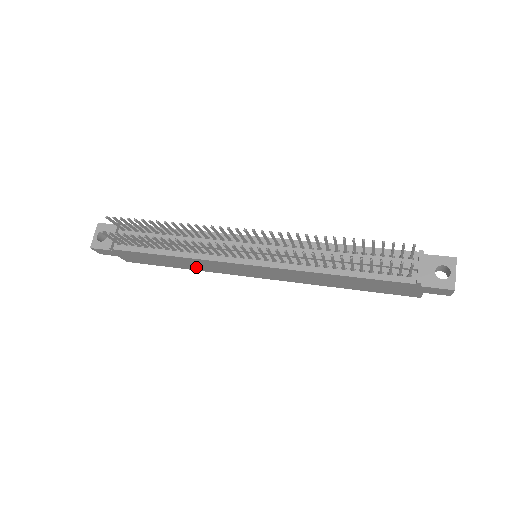
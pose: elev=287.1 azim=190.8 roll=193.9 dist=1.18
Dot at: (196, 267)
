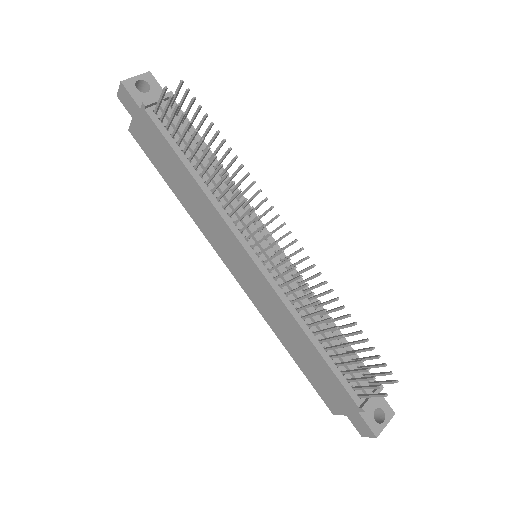
Dot at: (192, 207)
